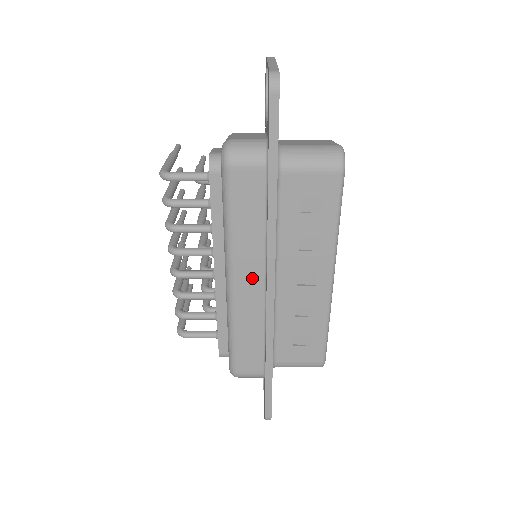
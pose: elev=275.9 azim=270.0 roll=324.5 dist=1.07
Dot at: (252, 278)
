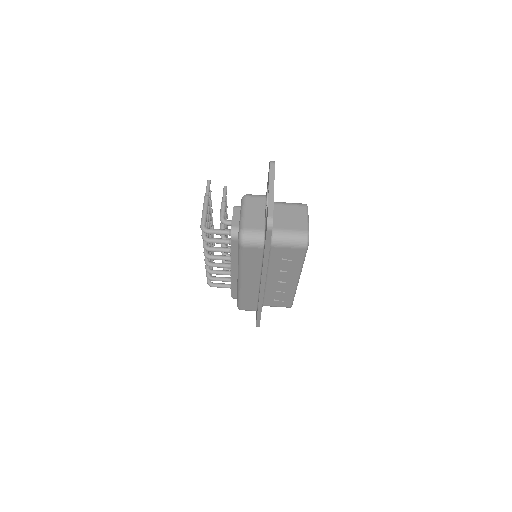
Dot at: (252, 281)
